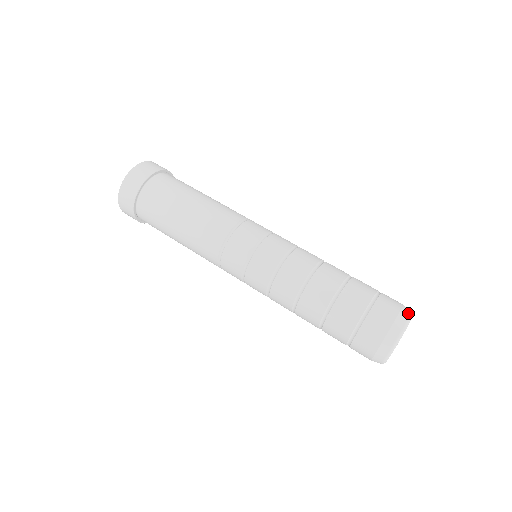
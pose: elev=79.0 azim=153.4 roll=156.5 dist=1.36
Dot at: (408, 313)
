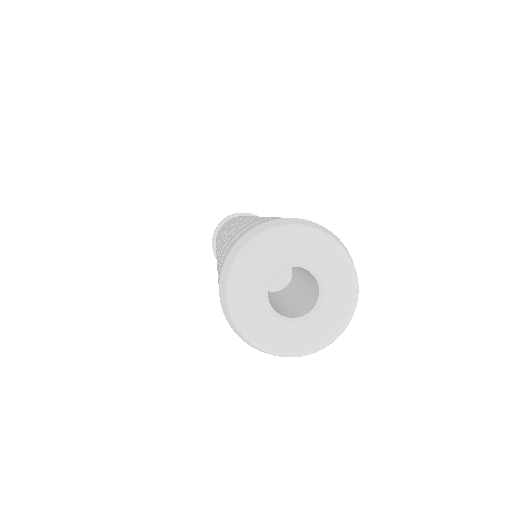
Dot at: occluded
